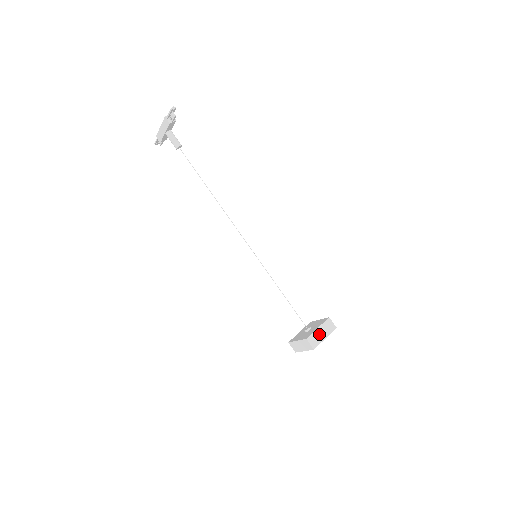
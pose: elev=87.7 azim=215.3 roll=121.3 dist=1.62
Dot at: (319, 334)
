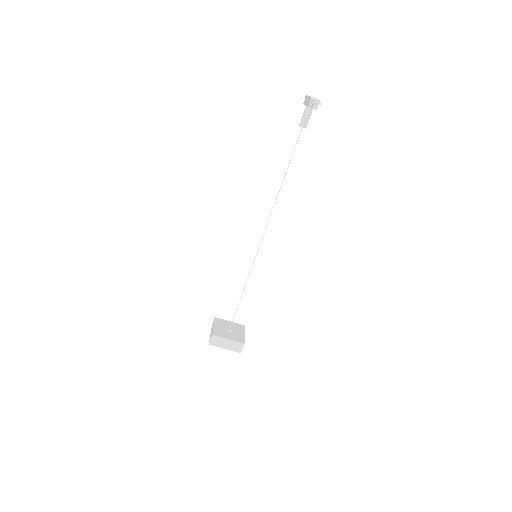
Dot at: (224, 342)
